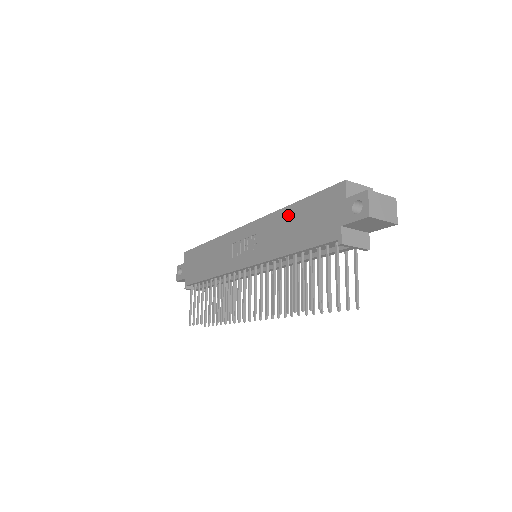
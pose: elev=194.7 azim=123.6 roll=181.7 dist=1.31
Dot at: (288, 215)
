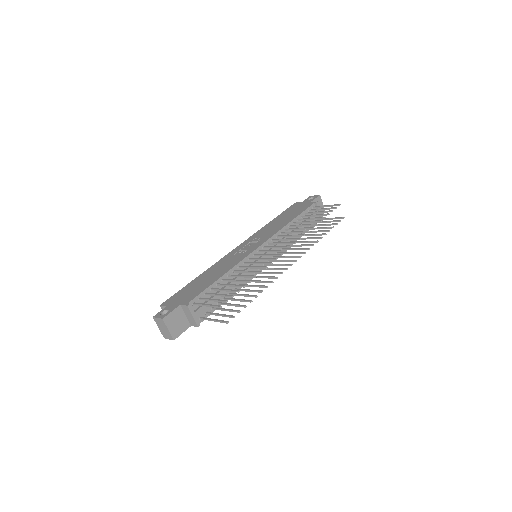
Dot at: (273, 222)
